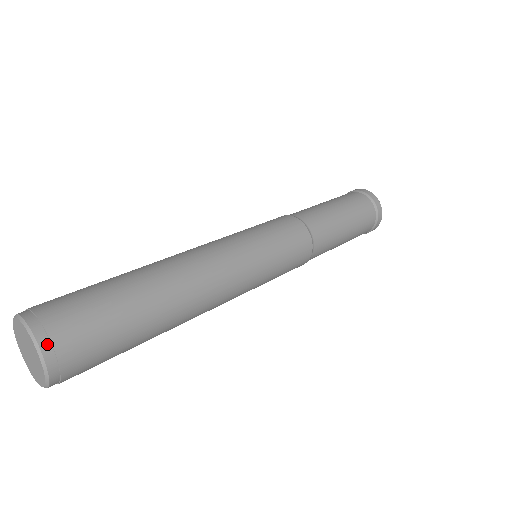
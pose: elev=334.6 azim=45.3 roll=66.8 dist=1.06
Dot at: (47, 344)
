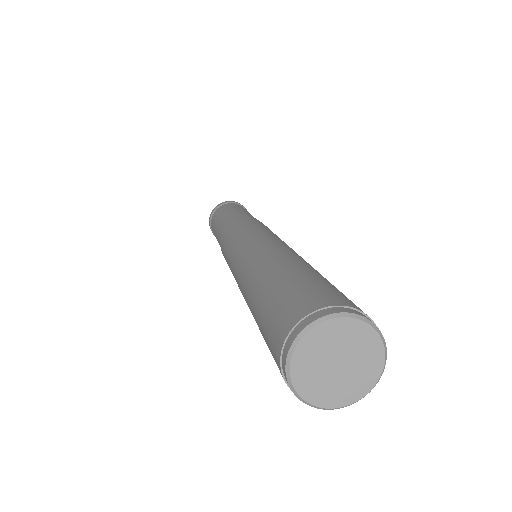
Dot at: (381, 338)
